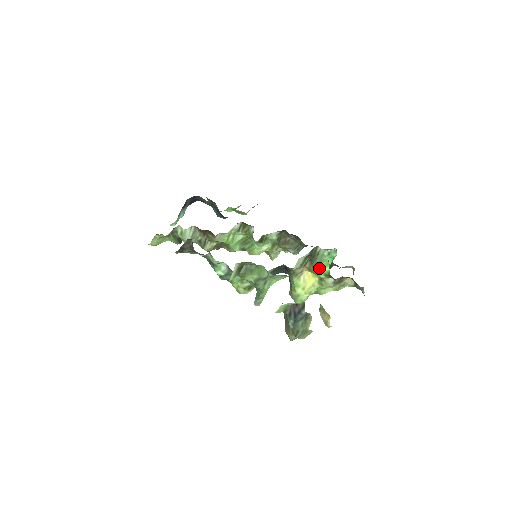
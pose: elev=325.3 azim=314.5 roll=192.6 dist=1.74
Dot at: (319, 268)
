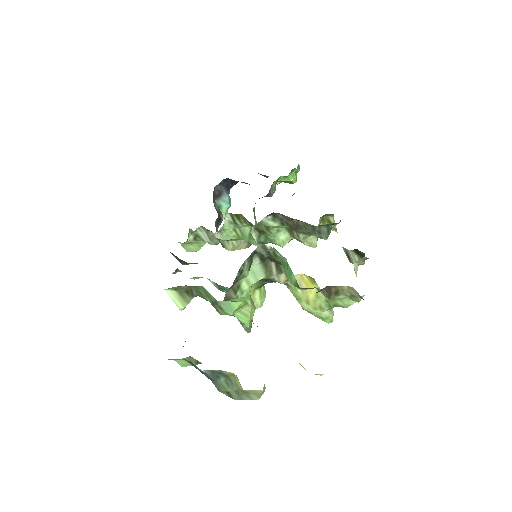
Dot at: (288, 276)
